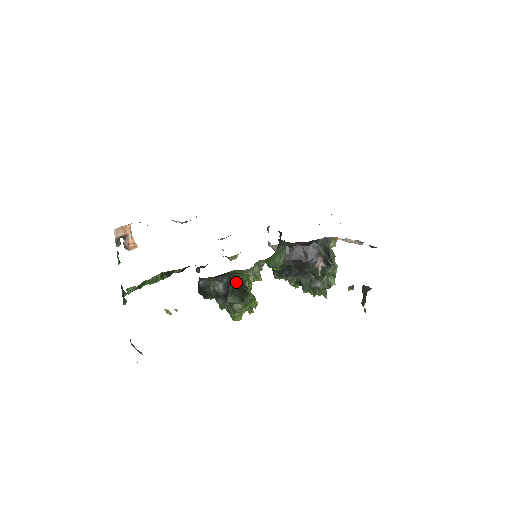
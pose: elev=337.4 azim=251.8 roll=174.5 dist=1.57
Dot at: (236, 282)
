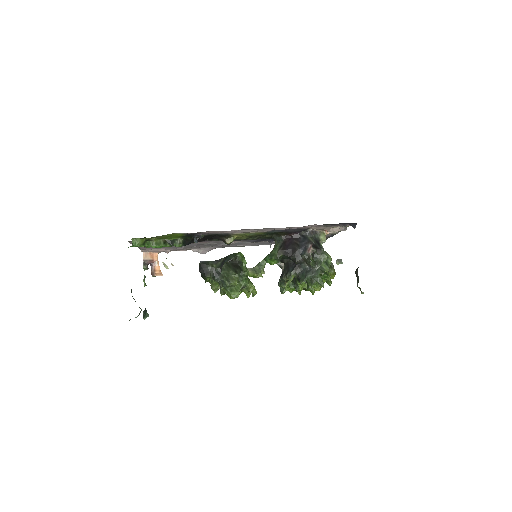
Dot at: (231, 257)
